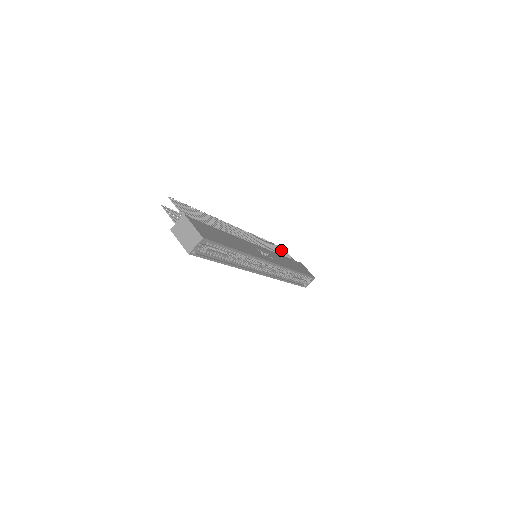
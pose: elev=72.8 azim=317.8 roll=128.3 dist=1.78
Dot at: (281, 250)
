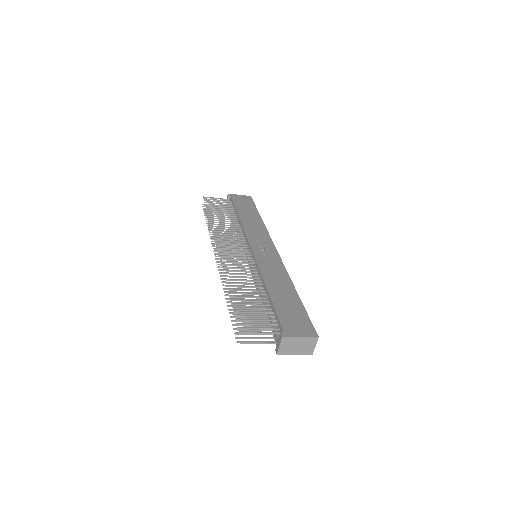
Dot at: (214, 205)
